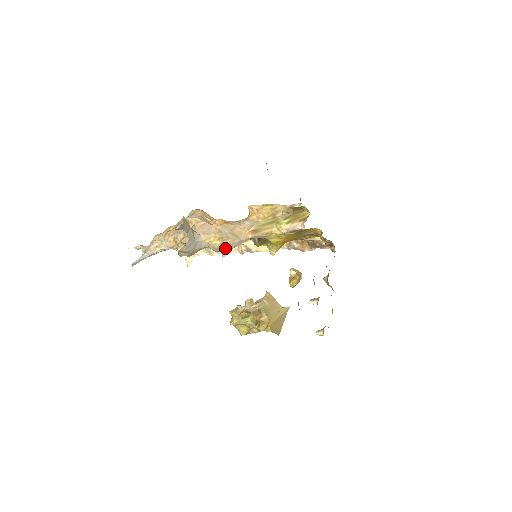
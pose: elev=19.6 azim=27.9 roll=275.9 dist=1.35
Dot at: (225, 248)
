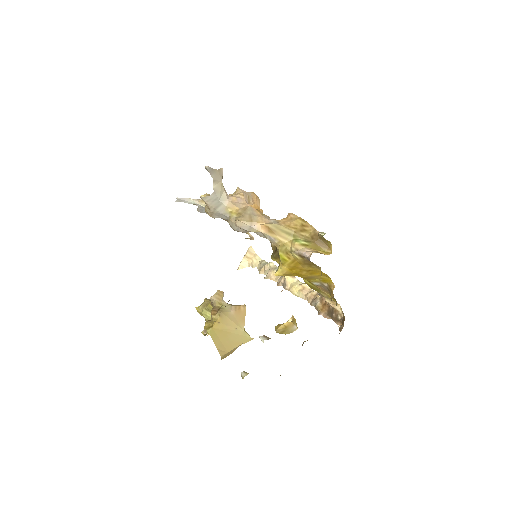
Dot at: occluded
